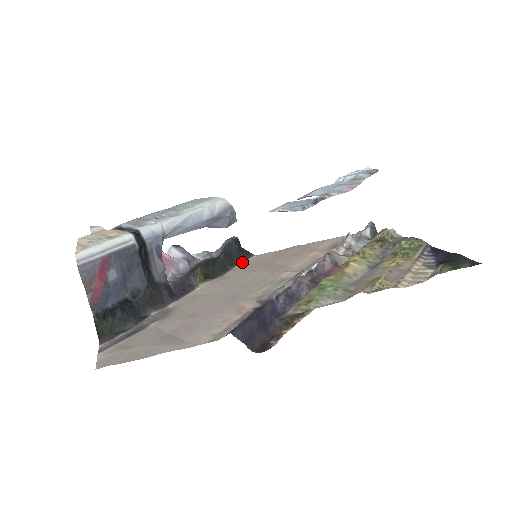
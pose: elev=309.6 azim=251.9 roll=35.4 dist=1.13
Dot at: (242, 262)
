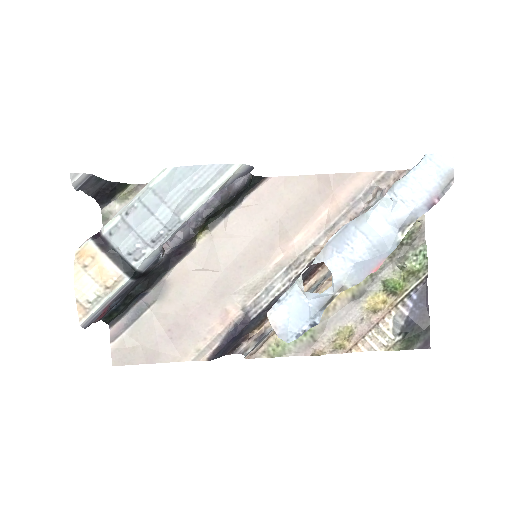
Dot at: (249, 193)
